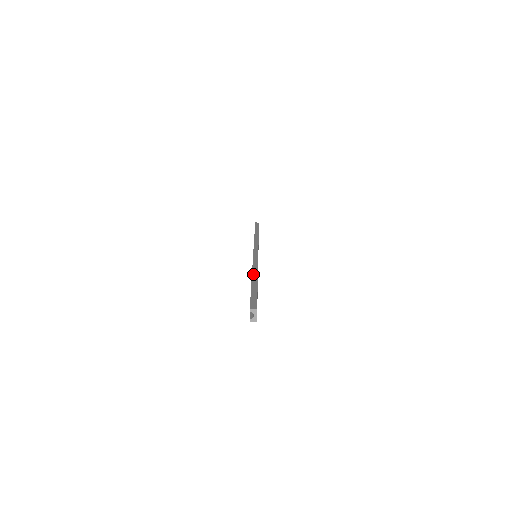
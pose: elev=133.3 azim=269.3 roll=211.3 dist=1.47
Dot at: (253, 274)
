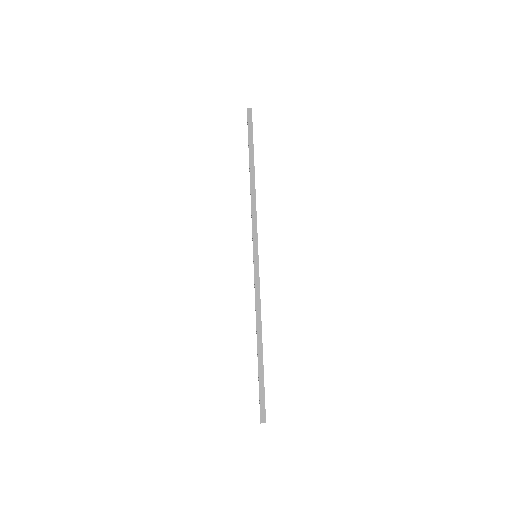
Dot at: (258, 335)
